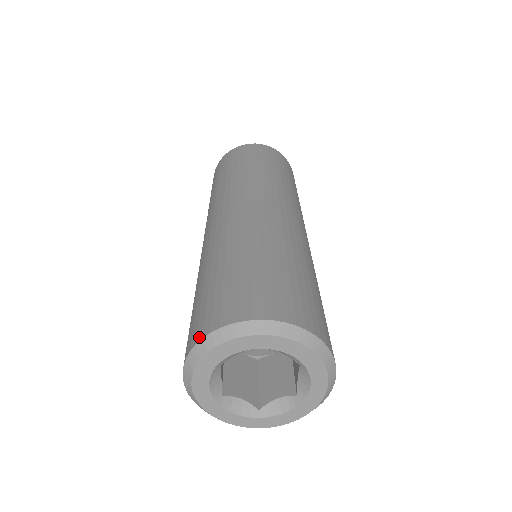
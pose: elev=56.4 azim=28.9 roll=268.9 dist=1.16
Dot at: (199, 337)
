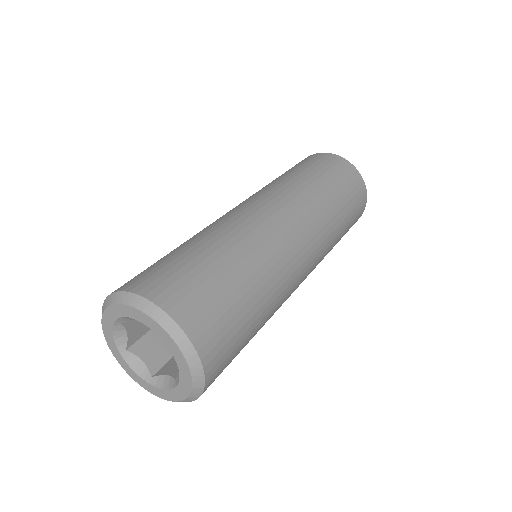
Dot at: (158, 301)
